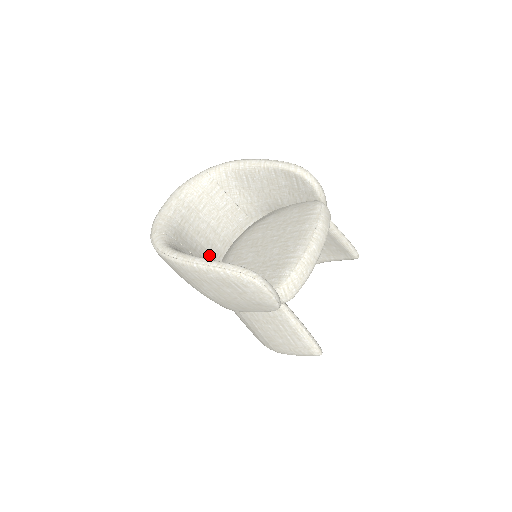
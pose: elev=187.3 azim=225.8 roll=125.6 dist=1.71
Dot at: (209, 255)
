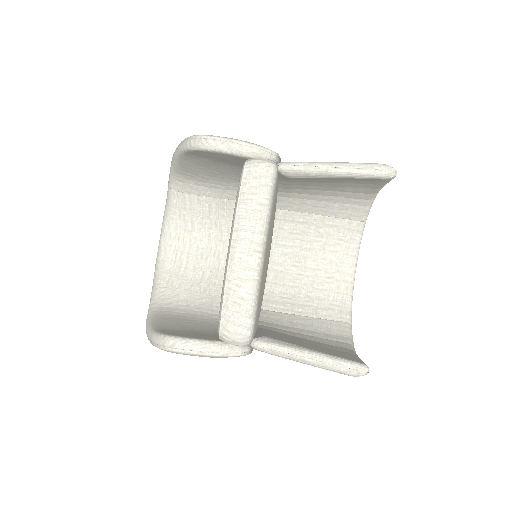
Dot at: occluded
